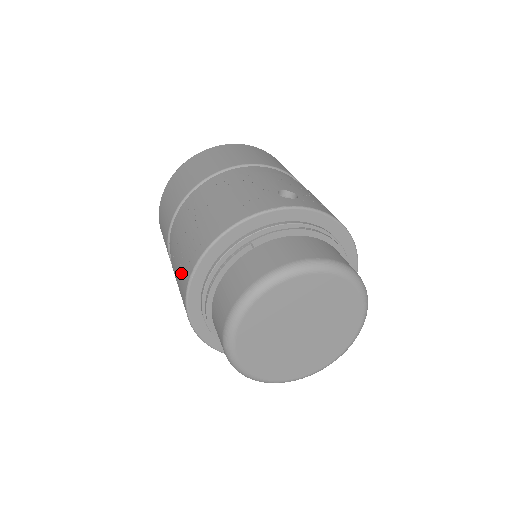
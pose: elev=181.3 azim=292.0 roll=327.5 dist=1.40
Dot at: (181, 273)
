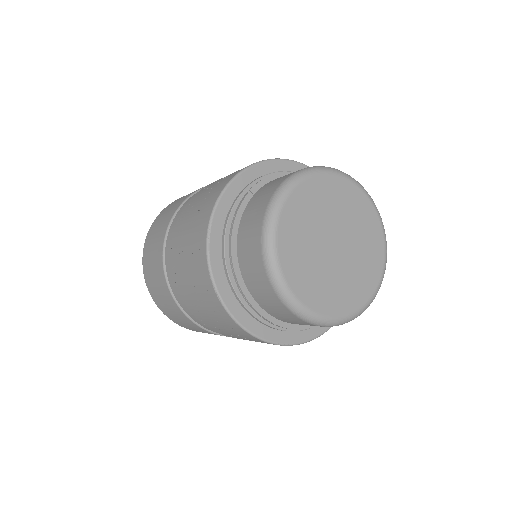
Dot at: (194, 265)
